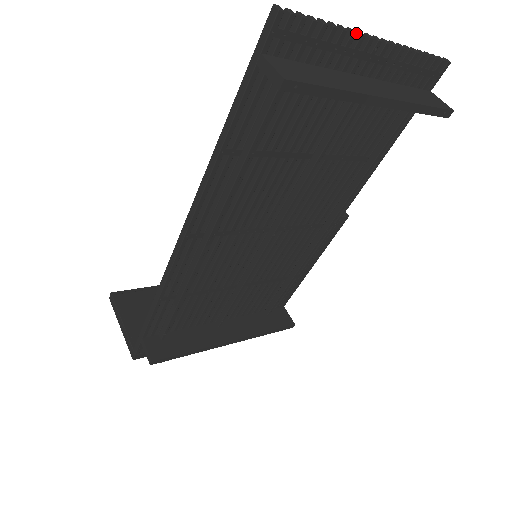
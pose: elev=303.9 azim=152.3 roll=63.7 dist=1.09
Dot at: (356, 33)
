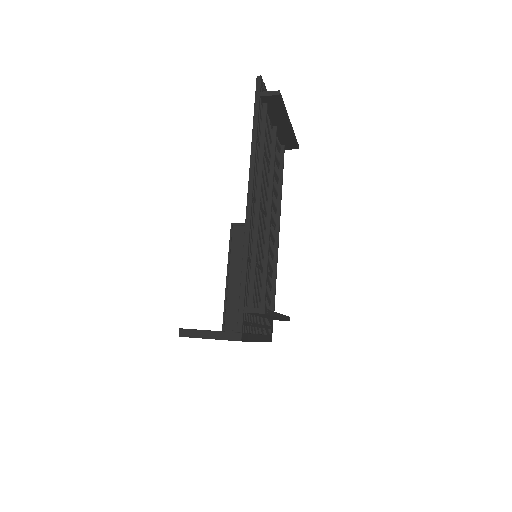
Dot at: occluded
